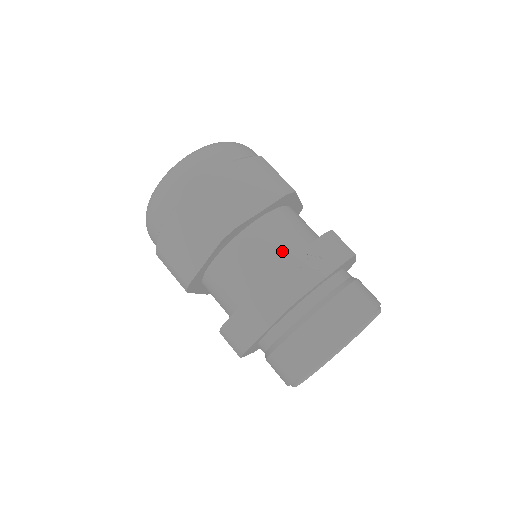
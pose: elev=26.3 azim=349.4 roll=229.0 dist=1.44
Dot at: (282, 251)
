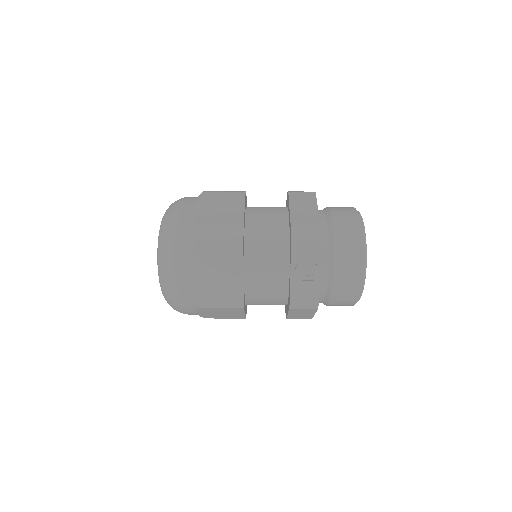
Dot at: (278, 272)
